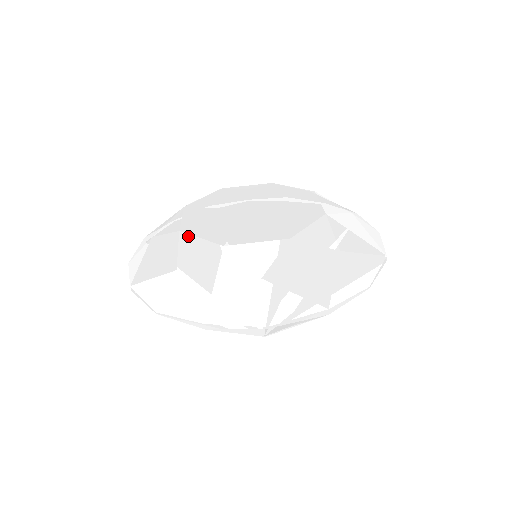
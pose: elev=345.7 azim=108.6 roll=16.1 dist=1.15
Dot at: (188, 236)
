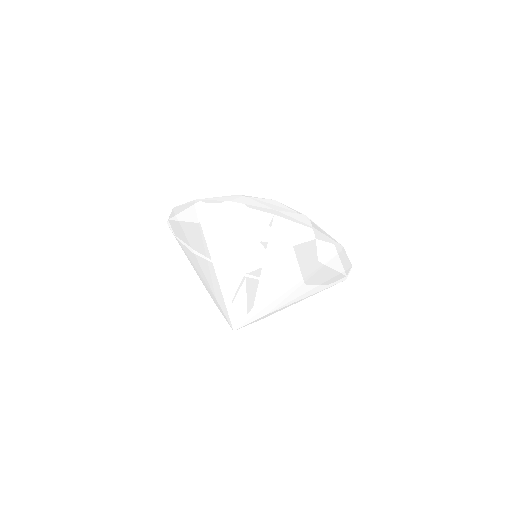
Dot at: occluded
